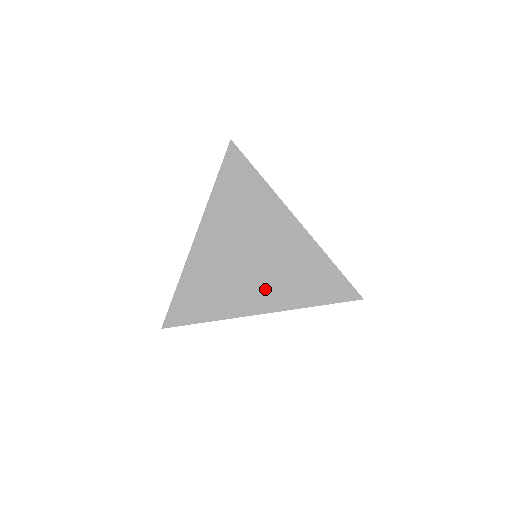
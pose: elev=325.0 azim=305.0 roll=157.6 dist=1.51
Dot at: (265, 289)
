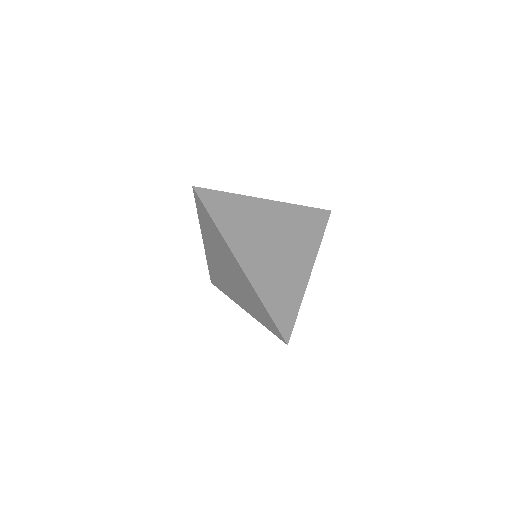
Dot at: (241, 298)
